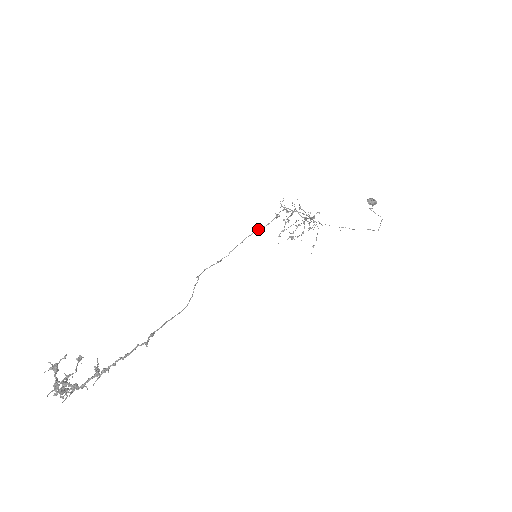
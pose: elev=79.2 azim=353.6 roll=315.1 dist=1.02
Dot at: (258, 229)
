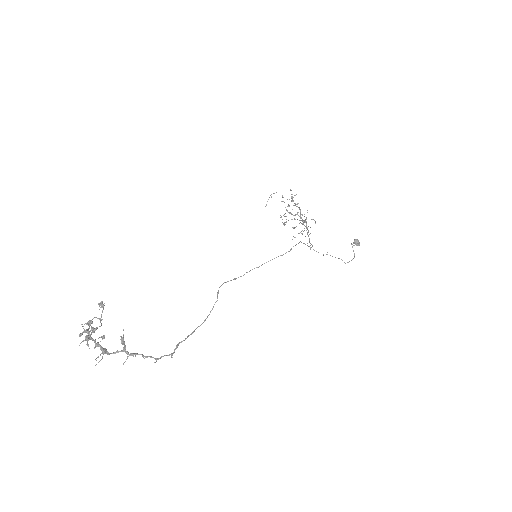
Dot at: occluded
